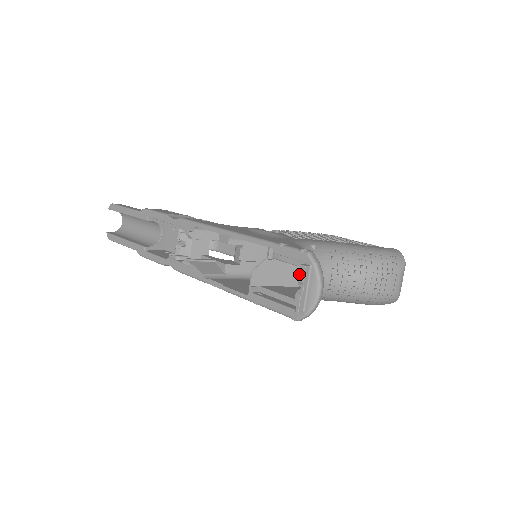
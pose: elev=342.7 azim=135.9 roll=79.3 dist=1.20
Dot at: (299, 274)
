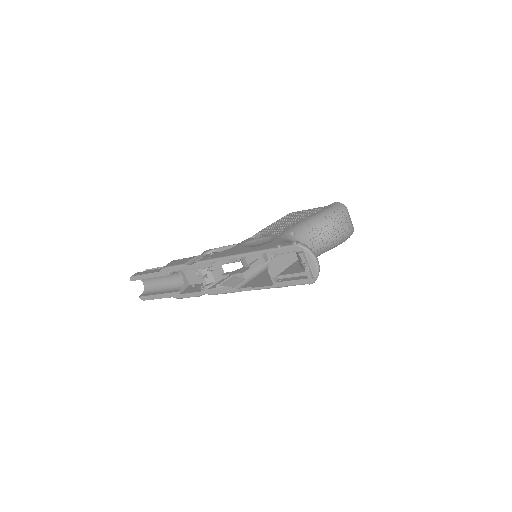
Dot at: (293, 254)
